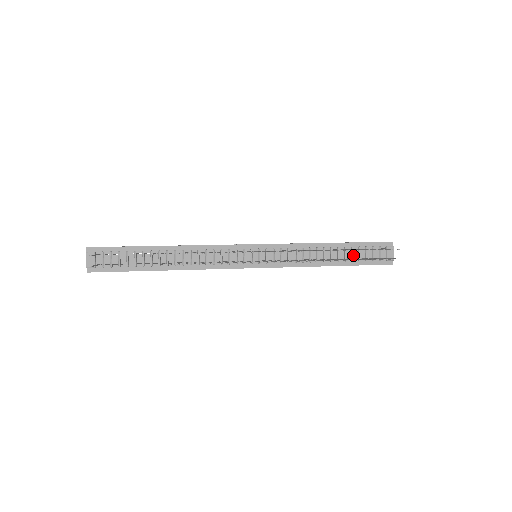
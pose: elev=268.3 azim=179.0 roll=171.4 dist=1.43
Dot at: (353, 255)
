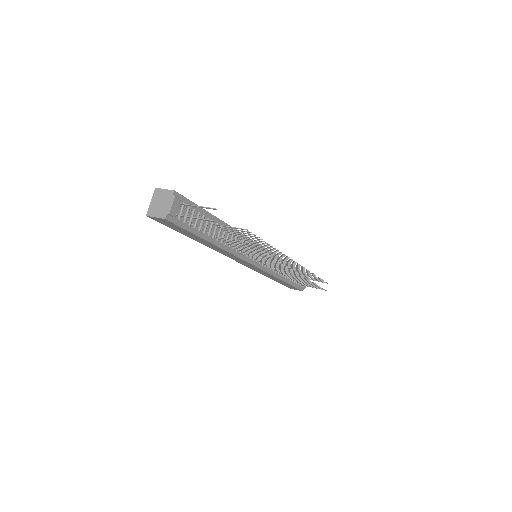
Dot at: occluded
